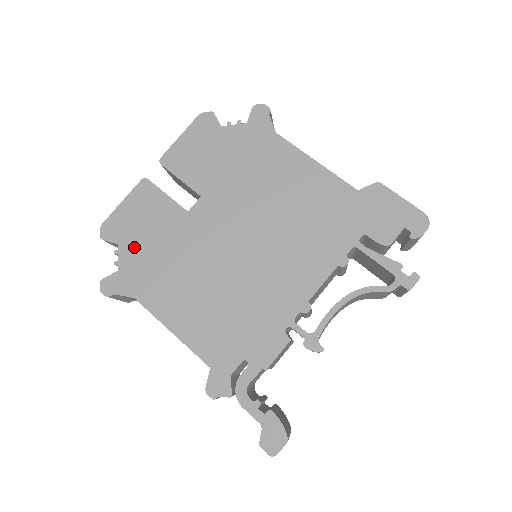
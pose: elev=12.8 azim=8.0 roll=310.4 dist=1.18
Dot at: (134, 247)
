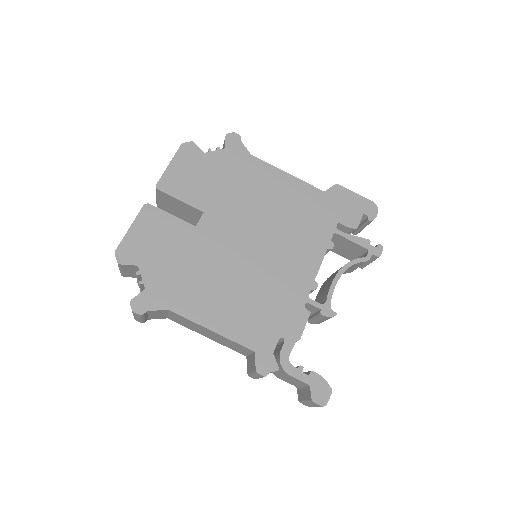
Dot at: (155, 265)
